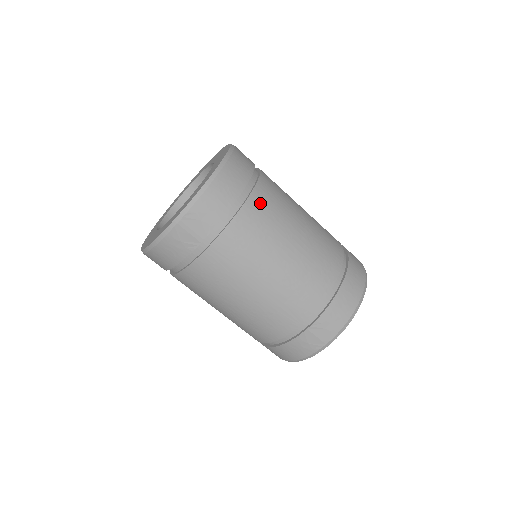
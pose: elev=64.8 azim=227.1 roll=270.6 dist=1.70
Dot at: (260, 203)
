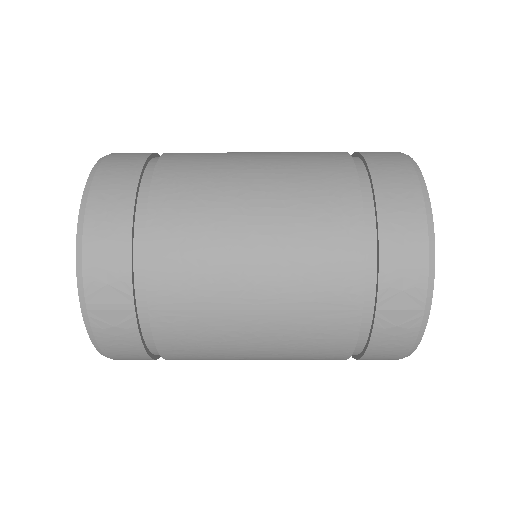
Dot at: (170, 198)
